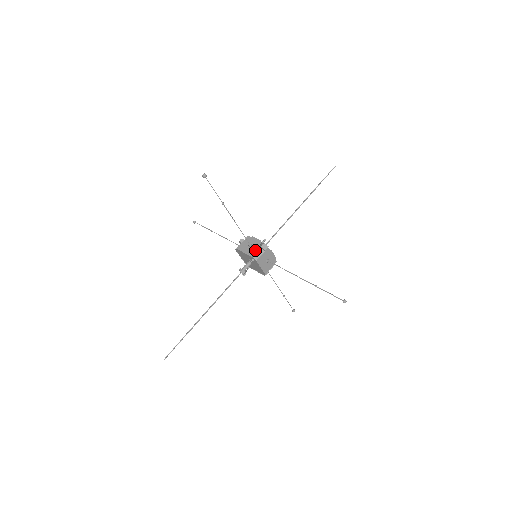
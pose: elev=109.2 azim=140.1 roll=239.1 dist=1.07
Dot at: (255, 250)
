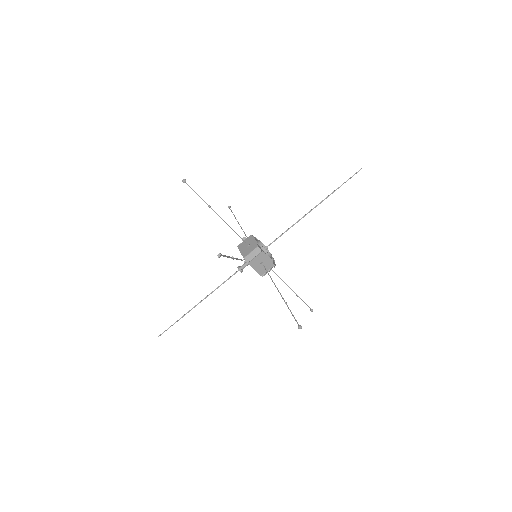
Dot at: (249, 252)
